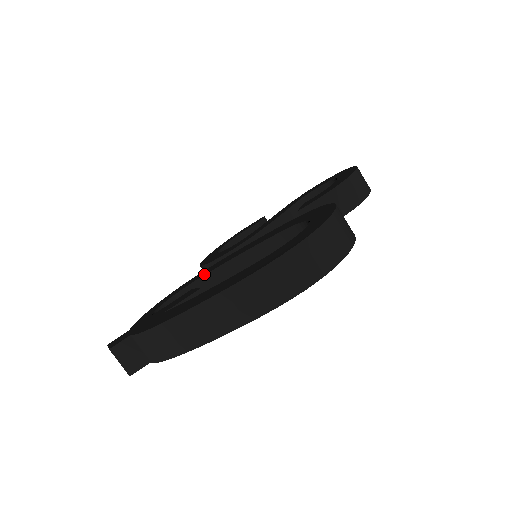
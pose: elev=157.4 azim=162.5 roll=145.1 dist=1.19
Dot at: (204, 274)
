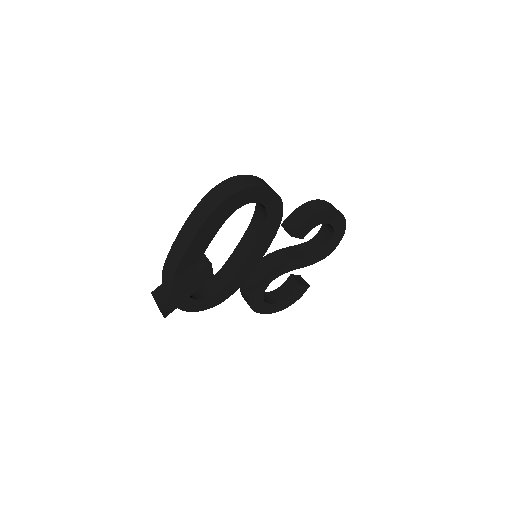
Dot at: (222, 269)
